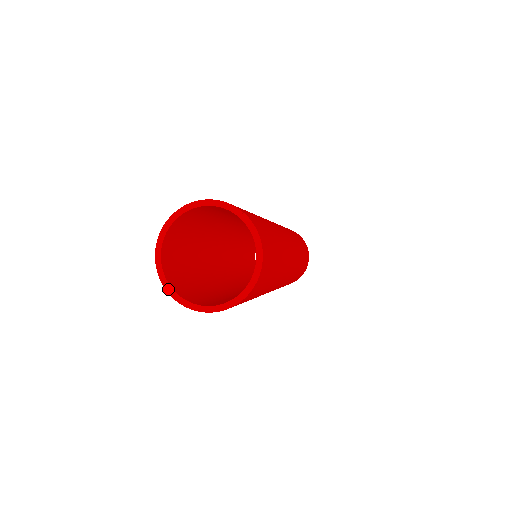
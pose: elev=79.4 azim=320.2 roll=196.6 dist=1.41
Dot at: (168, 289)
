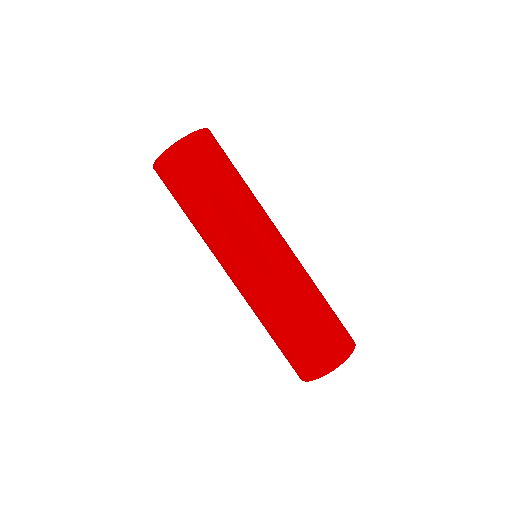
Dot at: occluded
